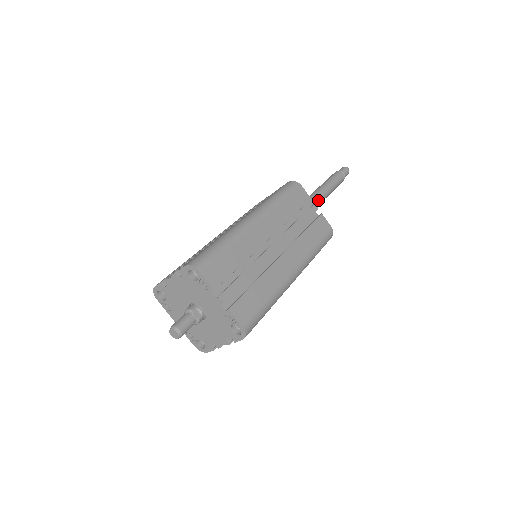
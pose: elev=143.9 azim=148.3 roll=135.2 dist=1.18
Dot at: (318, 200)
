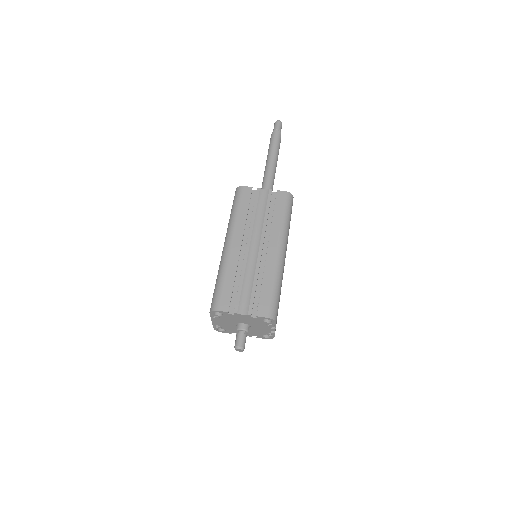
Dot at: occluded
